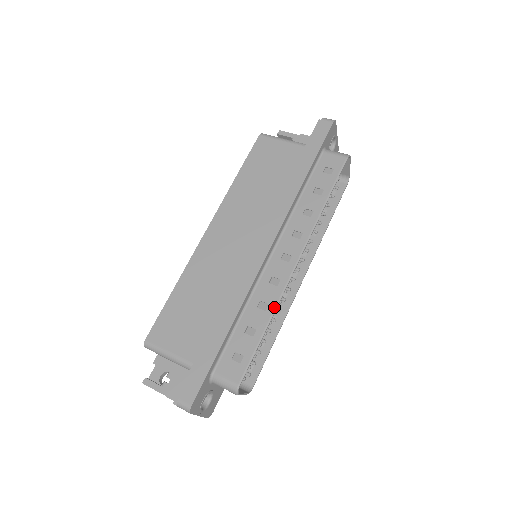
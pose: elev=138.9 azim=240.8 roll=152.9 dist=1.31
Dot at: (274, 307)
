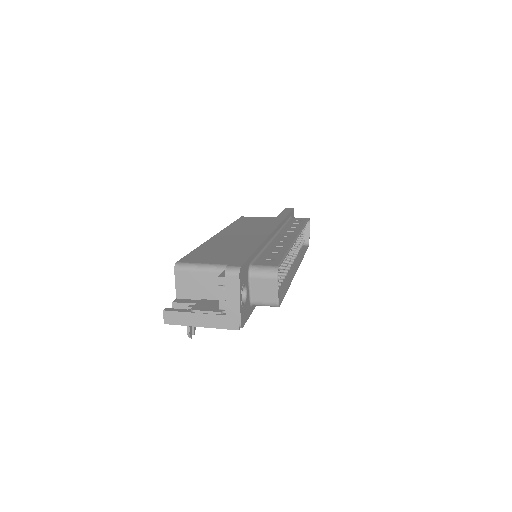
Dot at: (289, 246)
